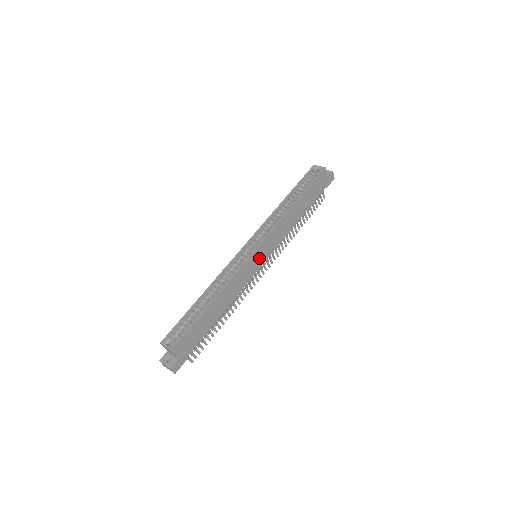
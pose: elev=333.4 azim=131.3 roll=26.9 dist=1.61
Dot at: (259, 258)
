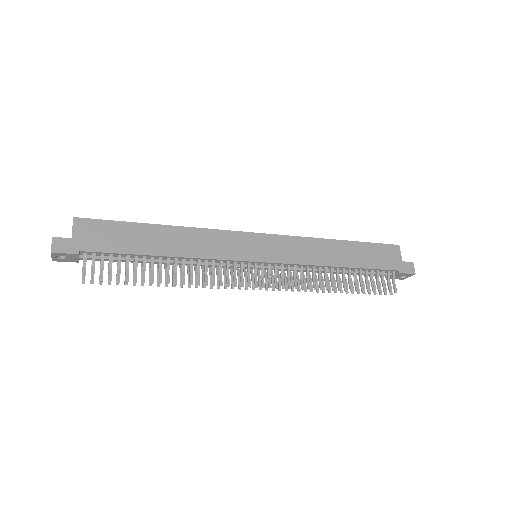
Dot at: (256, 248)
